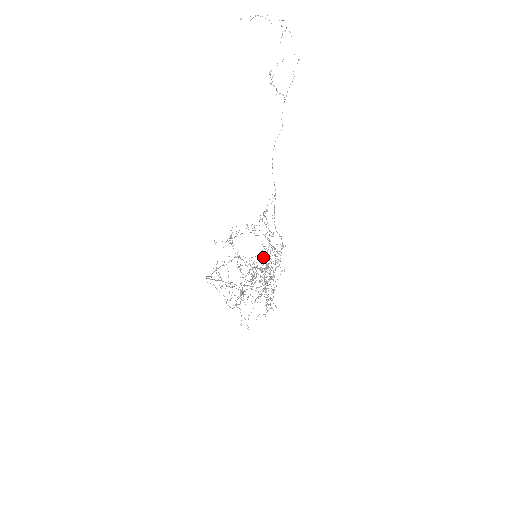
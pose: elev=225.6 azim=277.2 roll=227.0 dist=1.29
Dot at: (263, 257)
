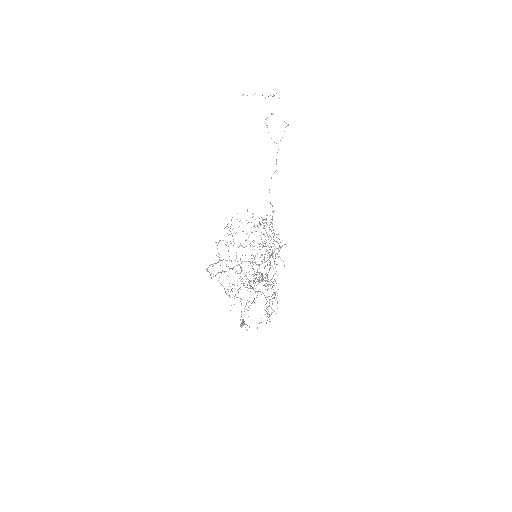
Dot at: occluded
